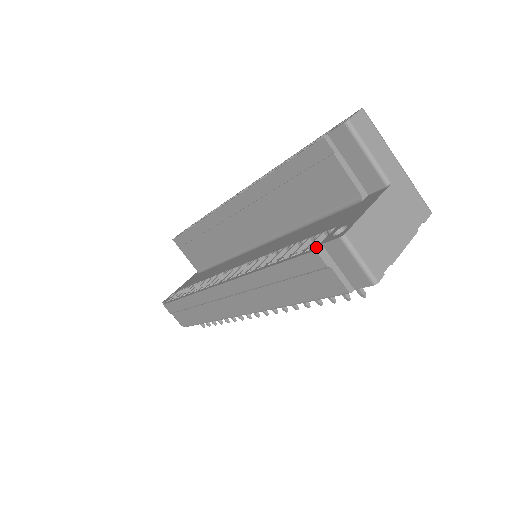
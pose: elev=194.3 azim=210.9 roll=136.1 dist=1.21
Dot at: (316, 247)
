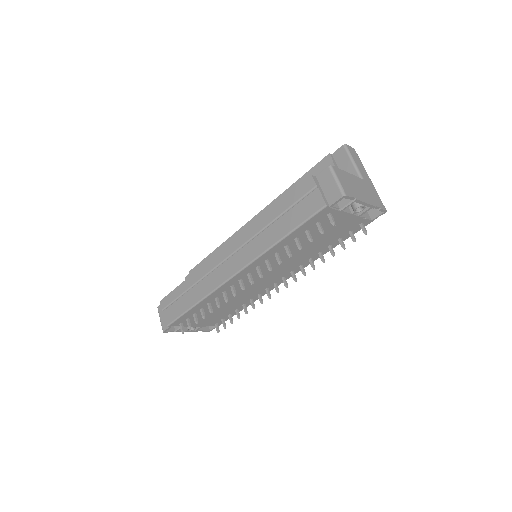
Dot at: (312, 177)
